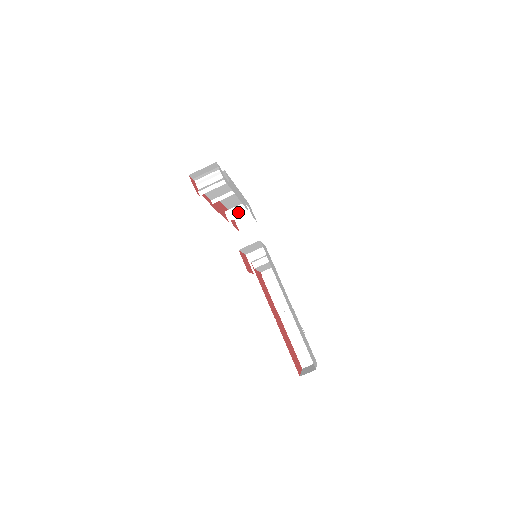
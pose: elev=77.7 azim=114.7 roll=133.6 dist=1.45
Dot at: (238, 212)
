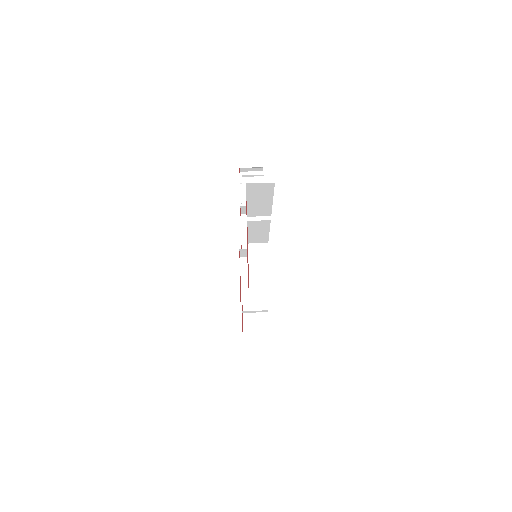
Dot at: occluded
